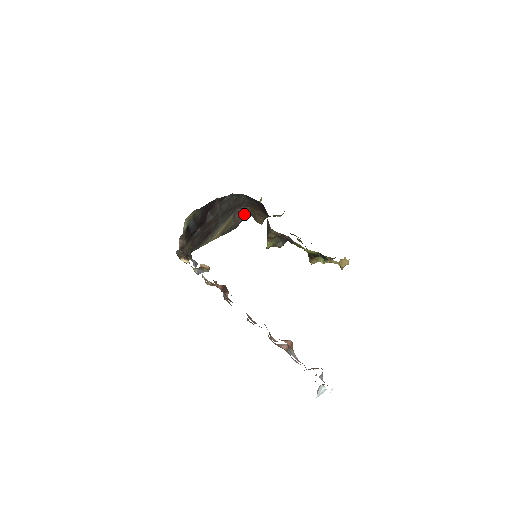
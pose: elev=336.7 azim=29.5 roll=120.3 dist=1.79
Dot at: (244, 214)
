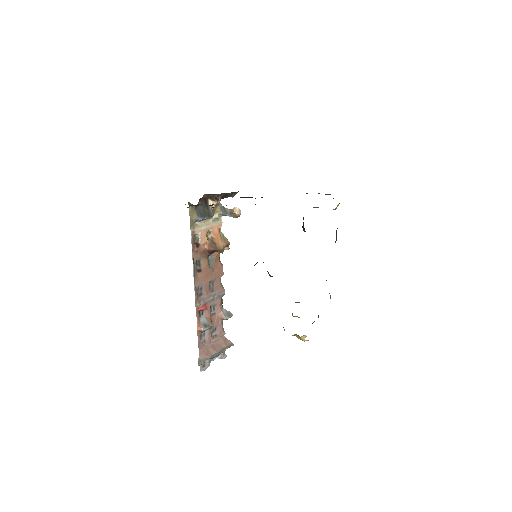
Dot at: (329, 194)
